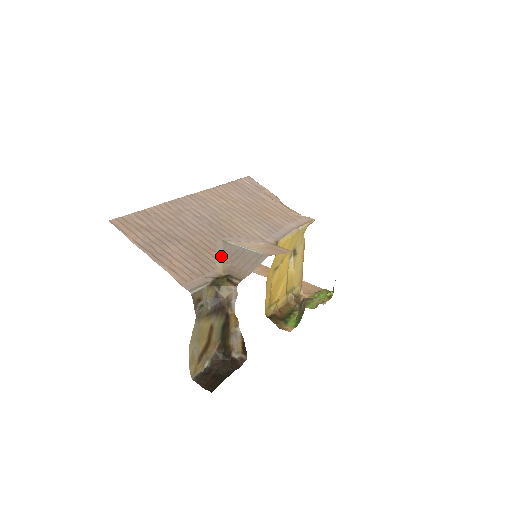
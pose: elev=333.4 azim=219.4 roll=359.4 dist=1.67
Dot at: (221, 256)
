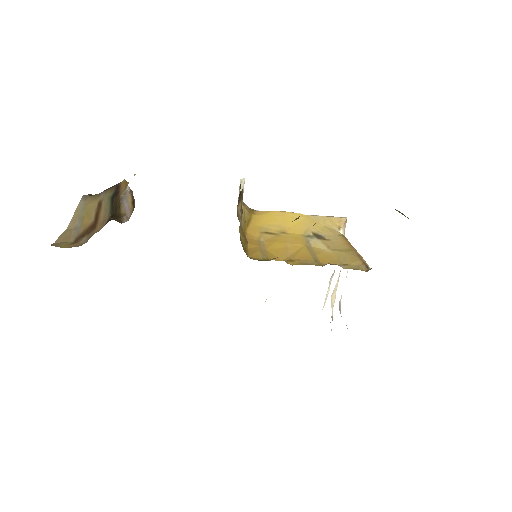
Dot at: occluded
